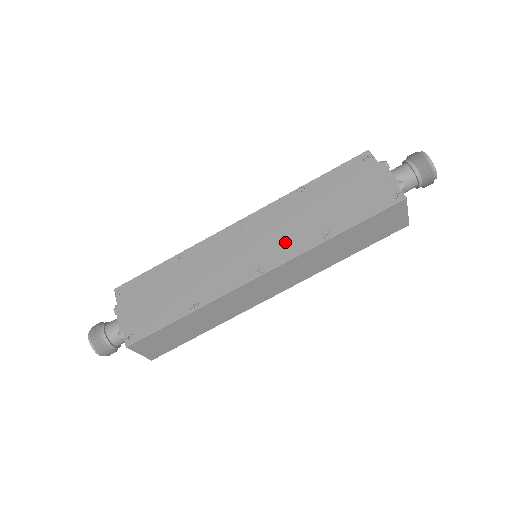
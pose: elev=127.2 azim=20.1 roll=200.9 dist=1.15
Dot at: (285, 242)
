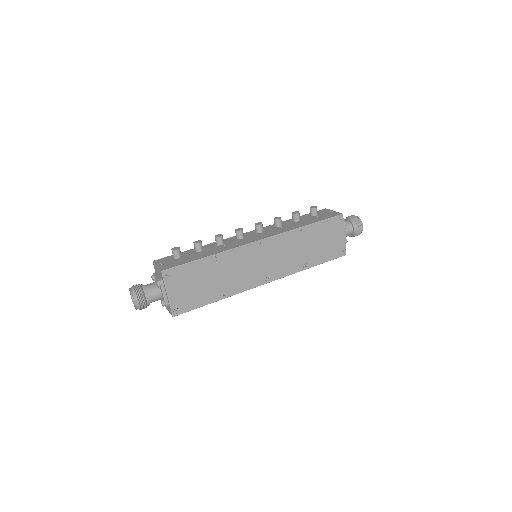
Dot at: (284, 265)
